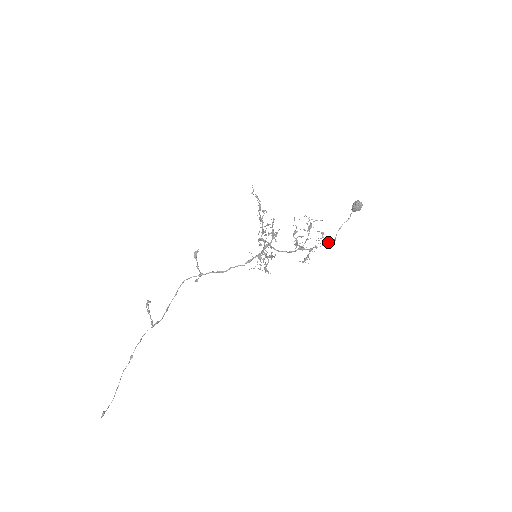
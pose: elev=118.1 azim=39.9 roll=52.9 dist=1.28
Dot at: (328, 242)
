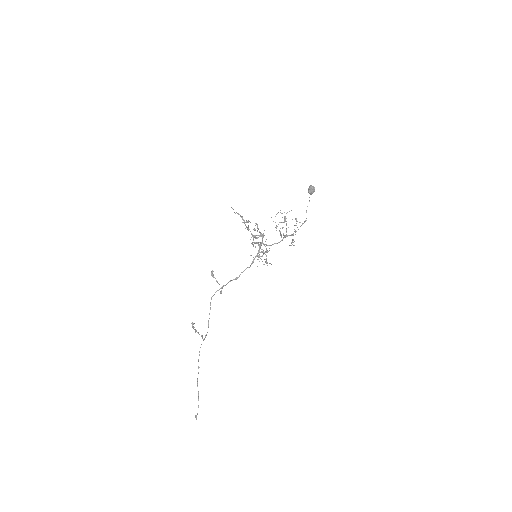
Dot at: (302, 224)
